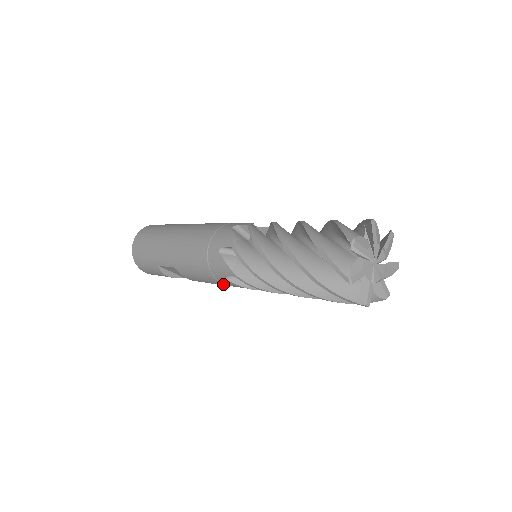
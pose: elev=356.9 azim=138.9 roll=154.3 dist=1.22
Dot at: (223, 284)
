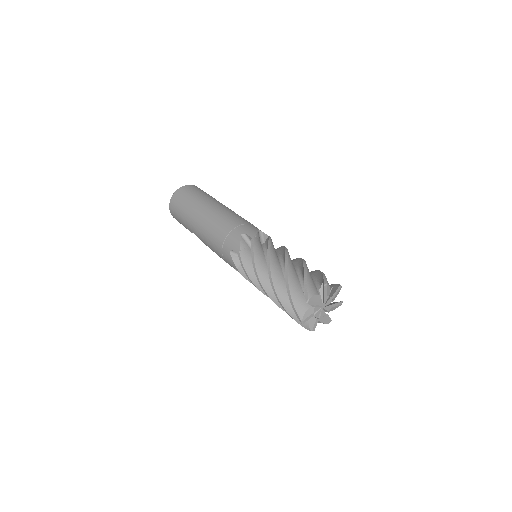
Dot at: occluded
